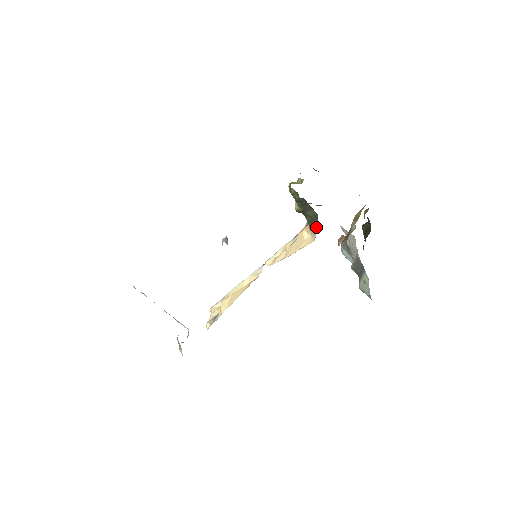
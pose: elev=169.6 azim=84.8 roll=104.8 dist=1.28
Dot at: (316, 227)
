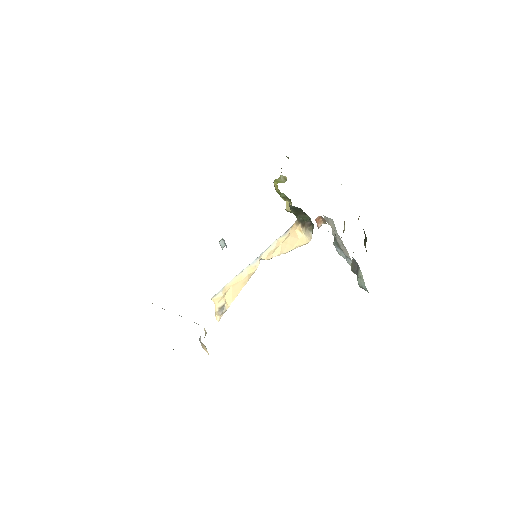
Dot at: (311, 230)
